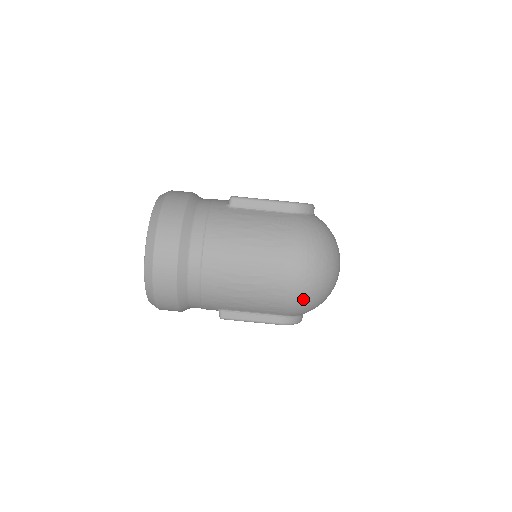
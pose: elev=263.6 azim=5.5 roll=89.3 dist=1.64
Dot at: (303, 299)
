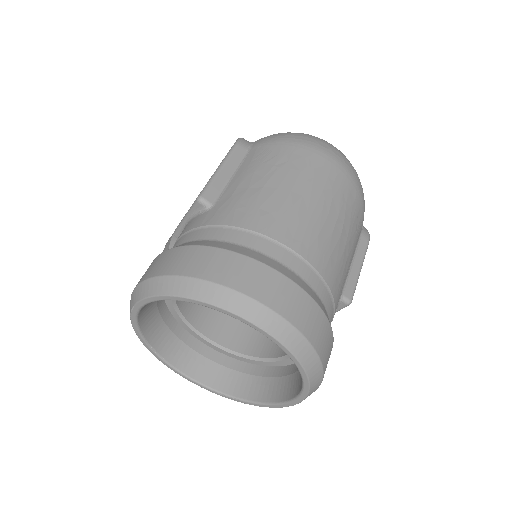
Dot at: (360, 185)
